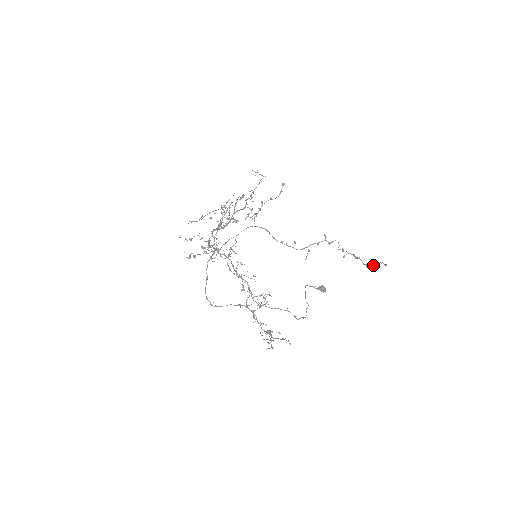
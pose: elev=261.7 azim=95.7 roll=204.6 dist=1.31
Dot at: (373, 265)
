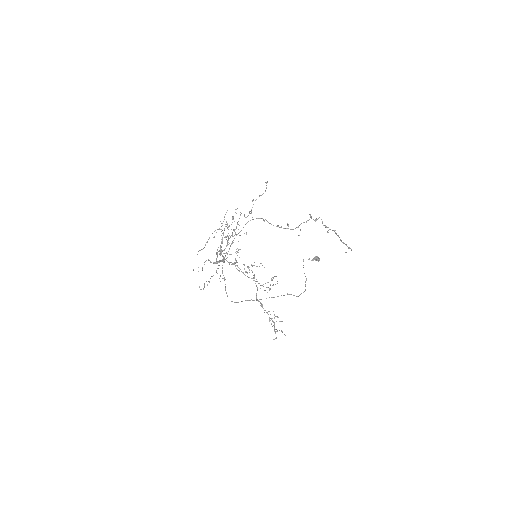
Dot at: occluded
